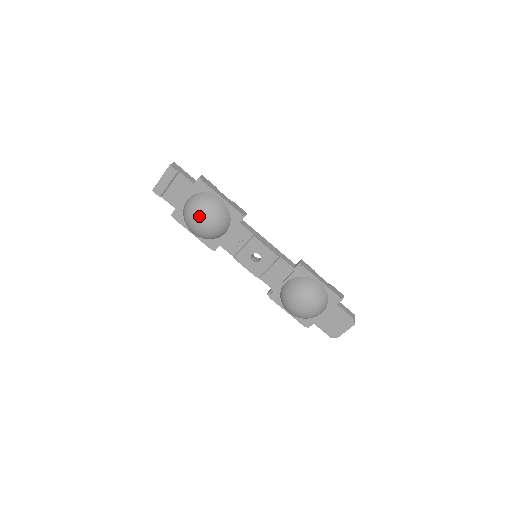
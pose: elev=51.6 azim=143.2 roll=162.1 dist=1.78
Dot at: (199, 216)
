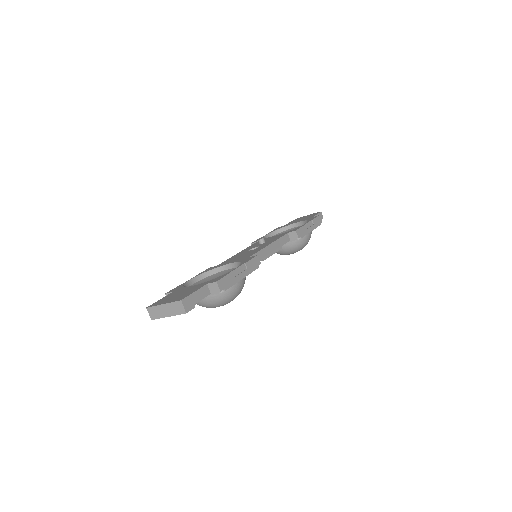
Dot at: occluded
